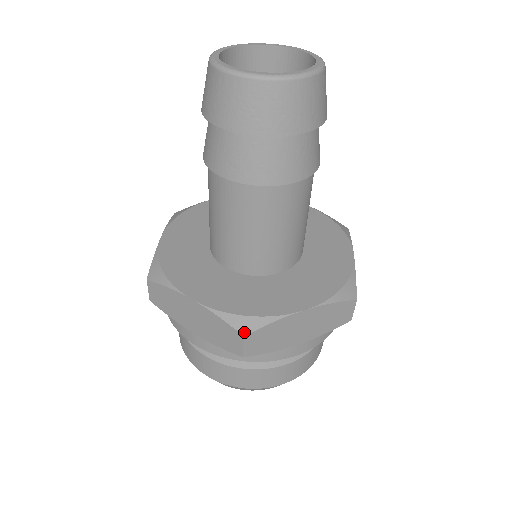
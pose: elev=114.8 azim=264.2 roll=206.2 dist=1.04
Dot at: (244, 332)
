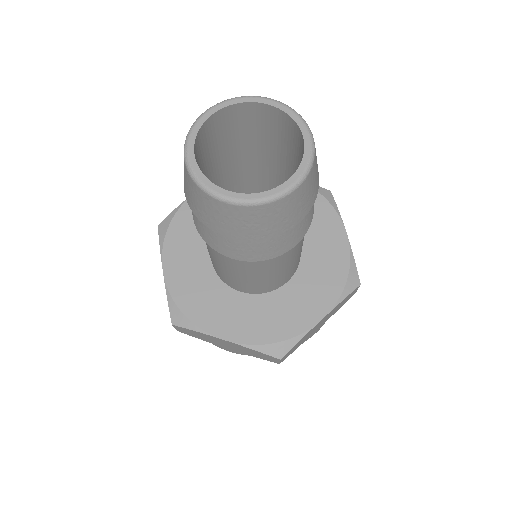
Dot at: (279, 356)
